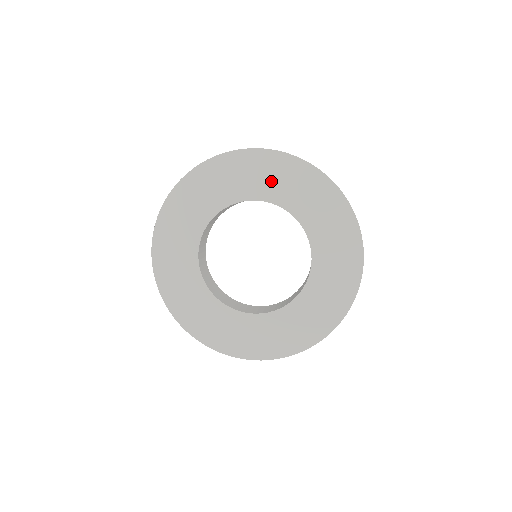
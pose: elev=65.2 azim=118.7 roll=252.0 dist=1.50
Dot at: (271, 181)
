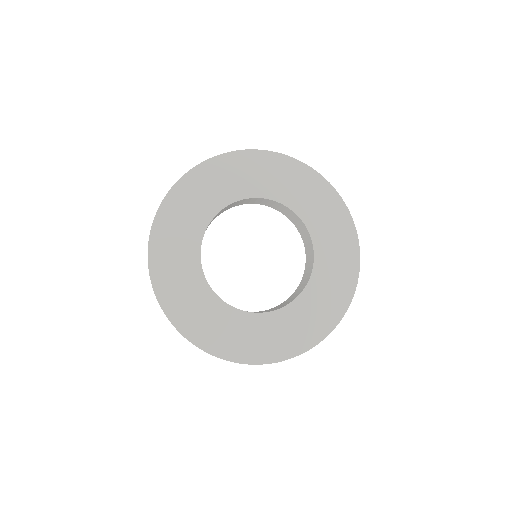
Dot at: (315, 206)
